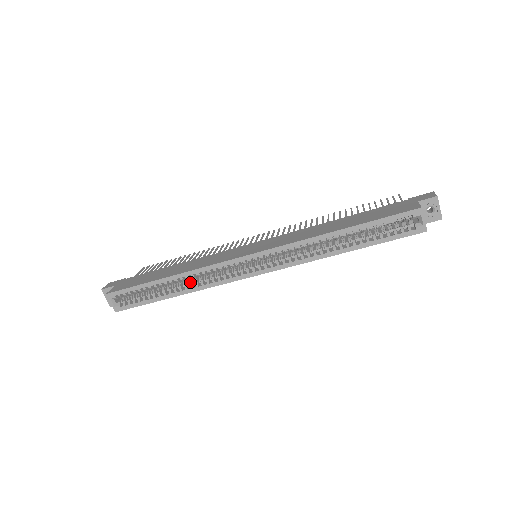
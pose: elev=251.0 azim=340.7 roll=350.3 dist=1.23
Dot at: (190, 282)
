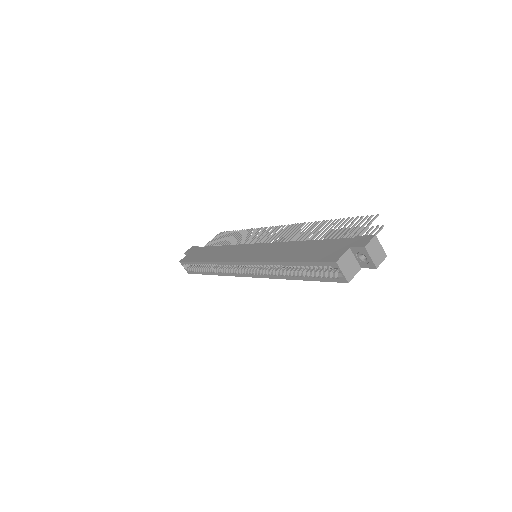
Dot at: (217, 267)
